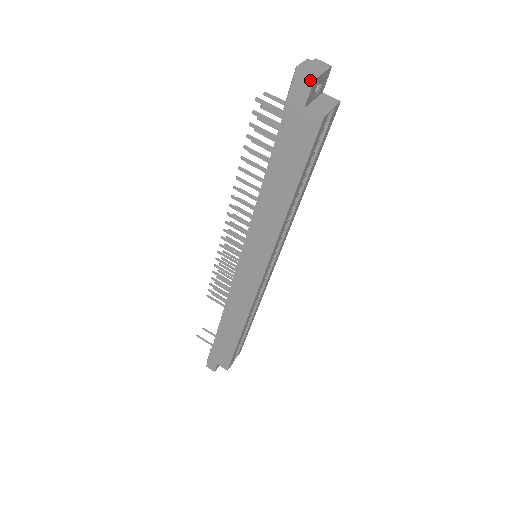
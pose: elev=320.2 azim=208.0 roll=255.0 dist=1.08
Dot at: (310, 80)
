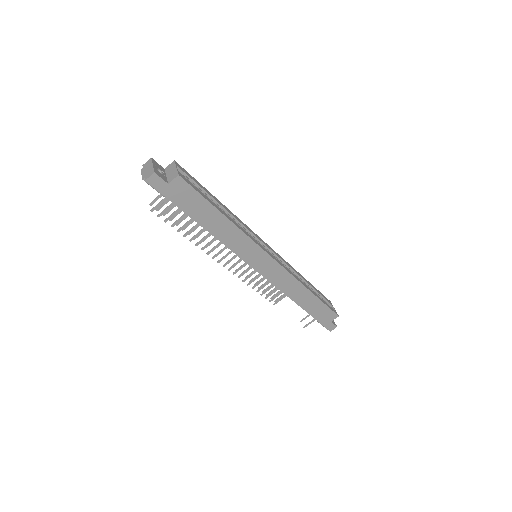
Dot at: (153, 175)
